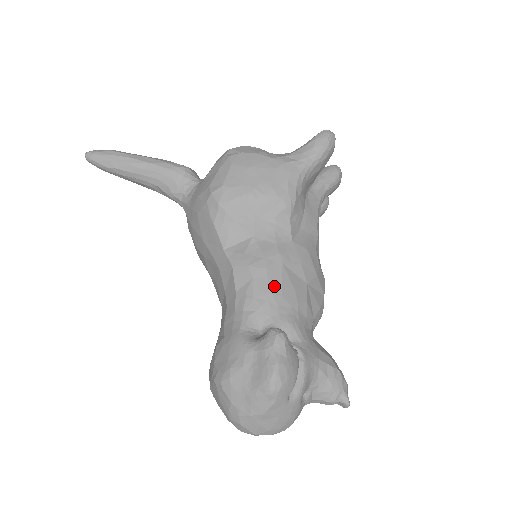
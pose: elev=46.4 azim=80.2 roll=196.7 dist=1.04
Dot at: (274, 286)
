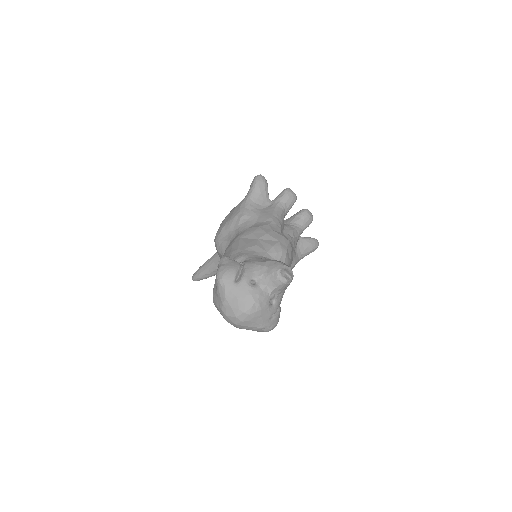
Dot at: (234, 248)
